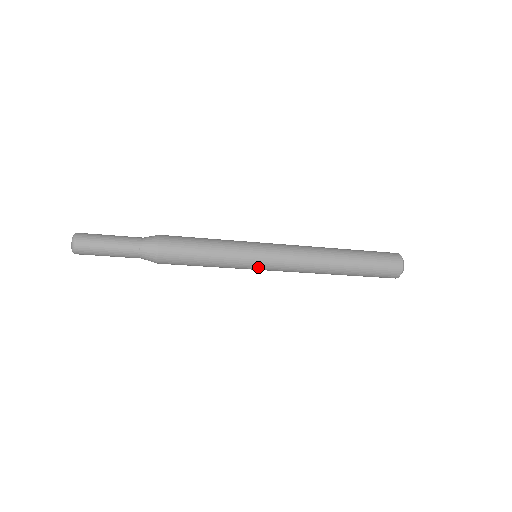
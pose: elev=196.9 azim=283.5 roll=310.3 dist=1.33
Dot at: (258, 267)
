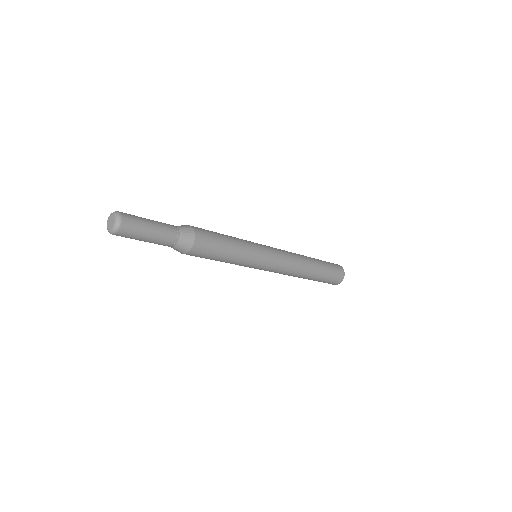
Dot at: (261, 266)
